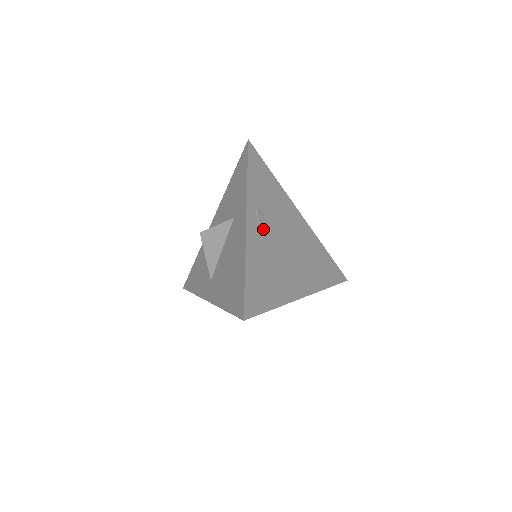
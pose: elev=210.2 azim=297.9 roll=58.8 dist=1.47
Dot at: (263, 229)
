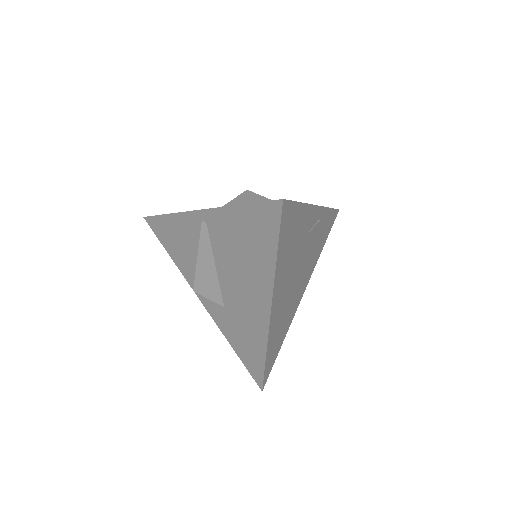
Dot at: (310, 232)
